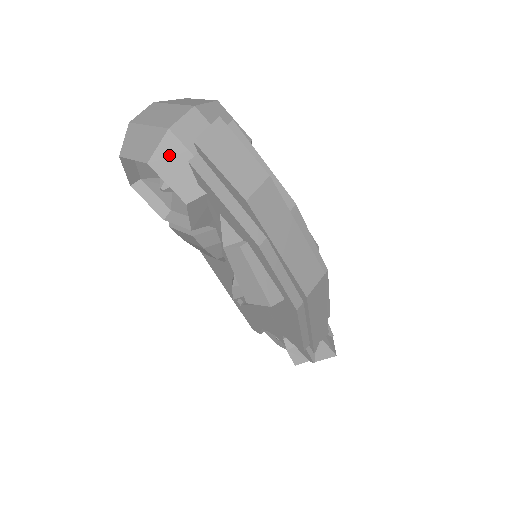
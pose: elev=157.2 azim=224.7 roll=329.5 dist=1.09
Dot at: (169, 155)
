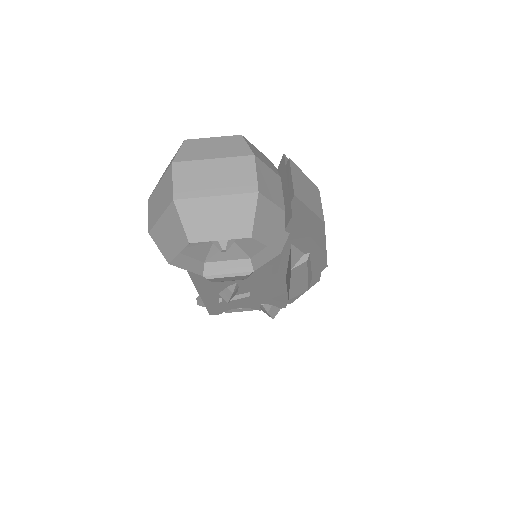
Dot at: (263, 218)
